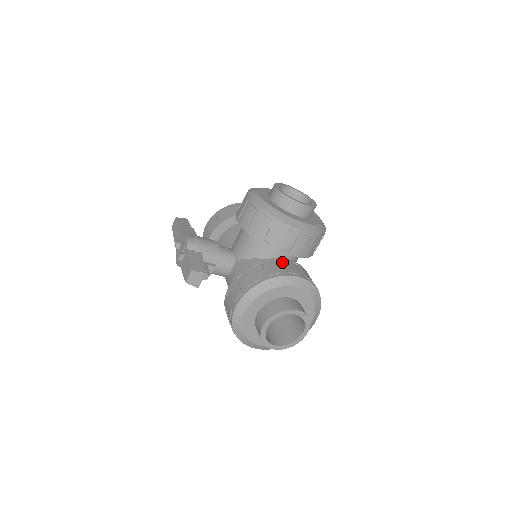
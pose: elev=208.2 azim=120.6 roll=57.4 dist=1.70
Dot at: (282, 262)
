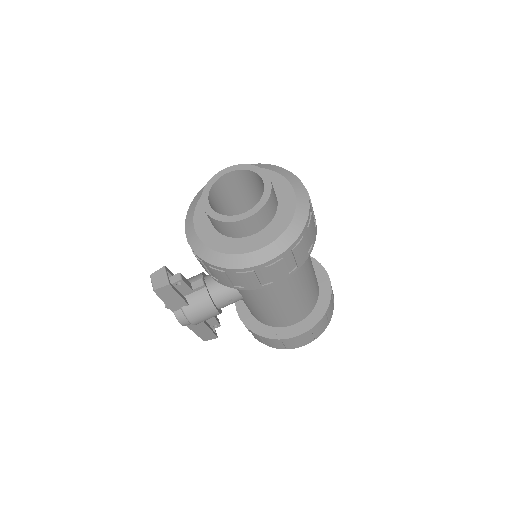
Dot at: occluded
